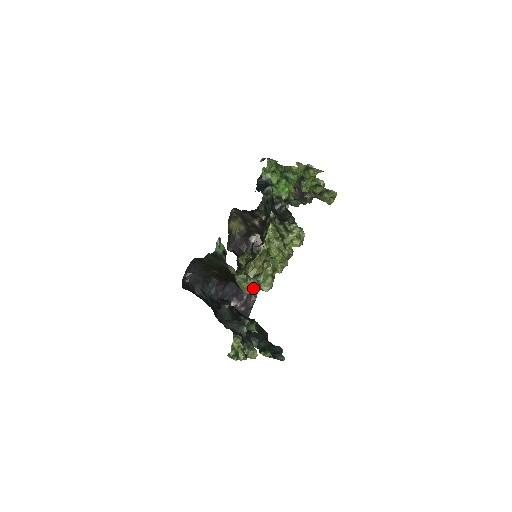
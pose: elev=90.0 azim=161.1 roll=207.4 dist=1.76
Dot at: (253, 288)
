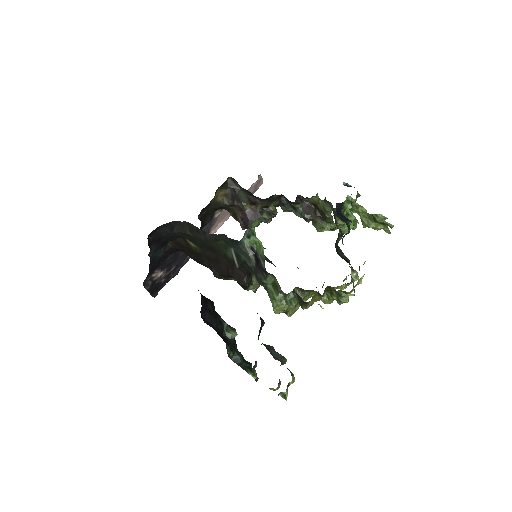
Dot at: (285, 311)
